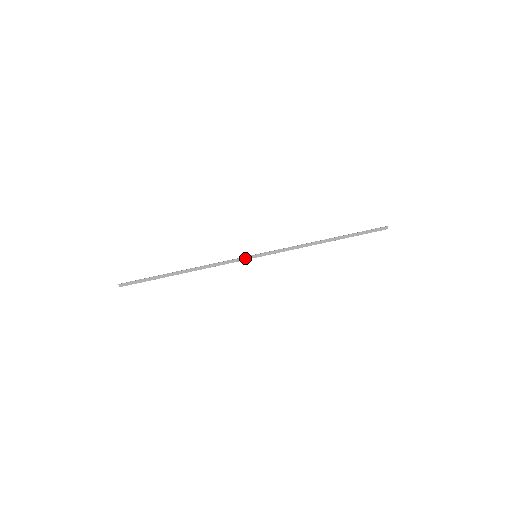
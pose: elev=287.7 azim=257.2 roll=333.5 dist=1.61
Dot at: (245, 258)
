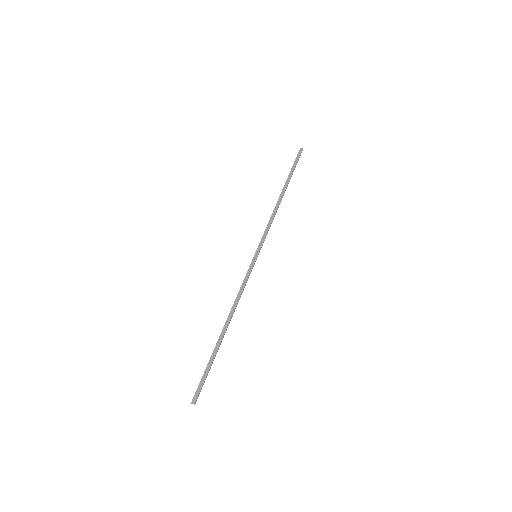
Dot at: (251, 266)
